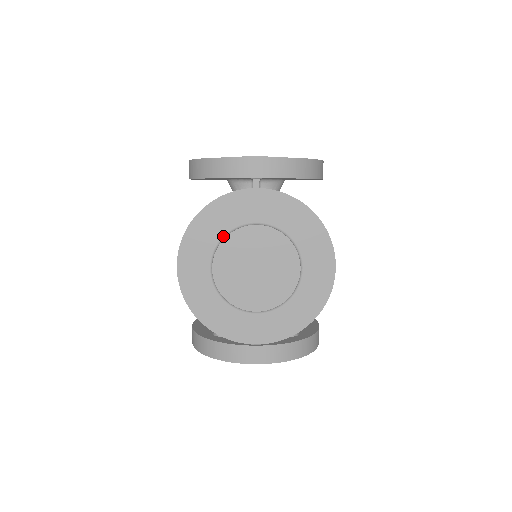
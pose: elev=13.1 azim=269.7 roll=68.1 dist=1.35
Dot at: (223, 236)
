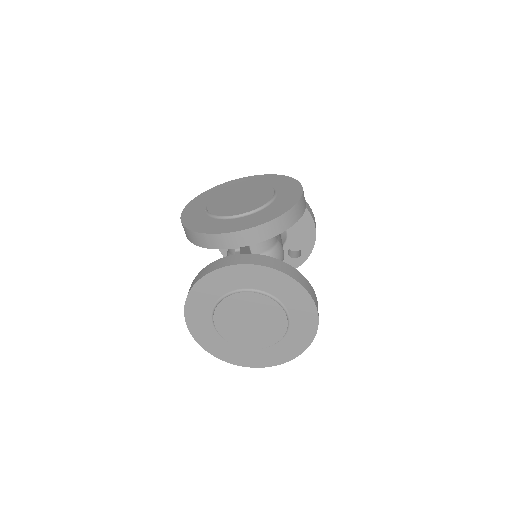
Dot at: occluded
